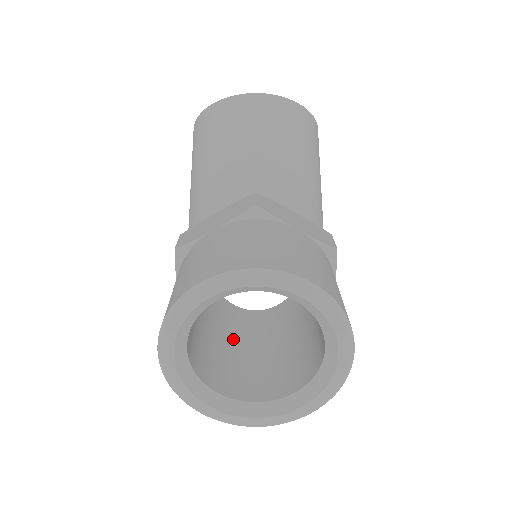
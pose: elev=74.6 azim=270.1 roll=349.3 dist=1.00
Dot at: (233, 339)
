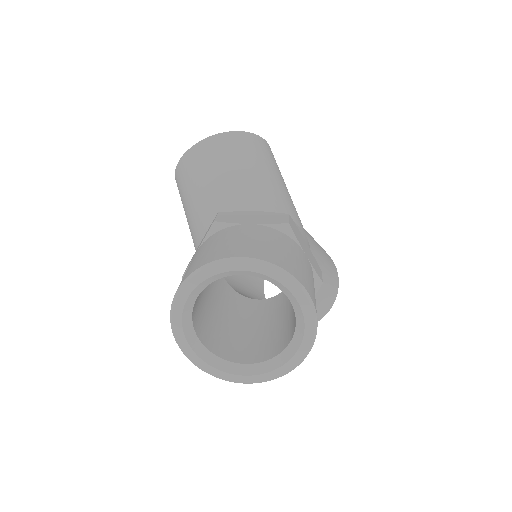
Dot at: (254, 324)
